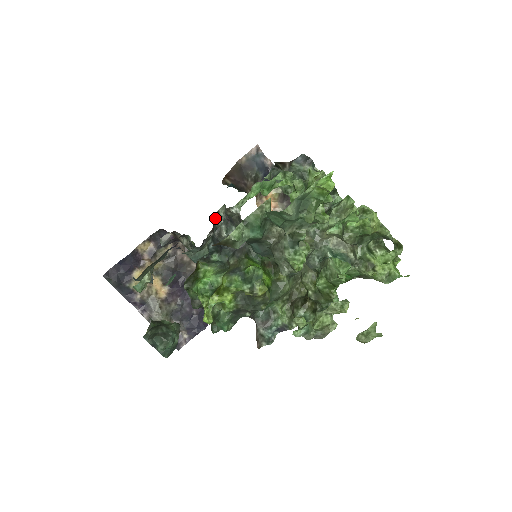
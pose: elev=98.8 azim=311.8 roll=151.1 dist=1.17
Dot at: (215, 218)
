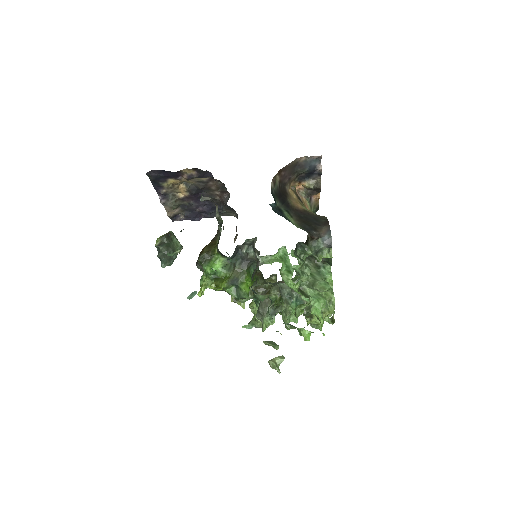
Dot at: (245, 242)
